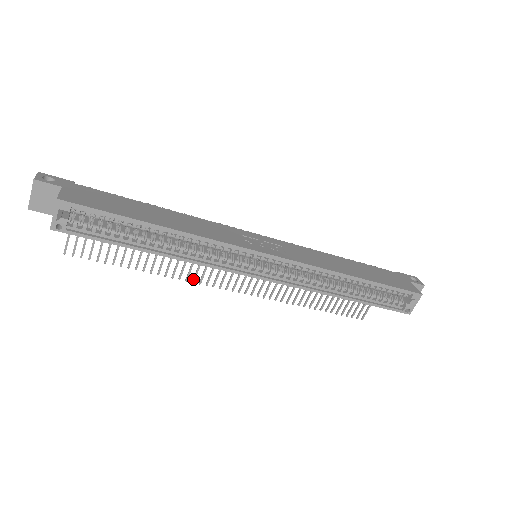
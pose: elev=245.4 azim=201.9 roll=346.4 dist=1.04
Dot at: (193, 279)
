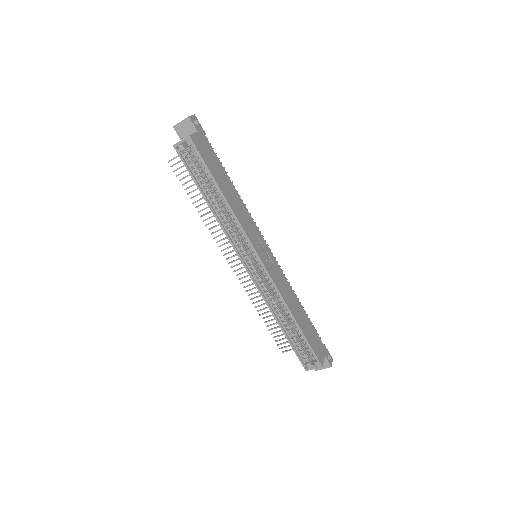
Dot at: occluded
